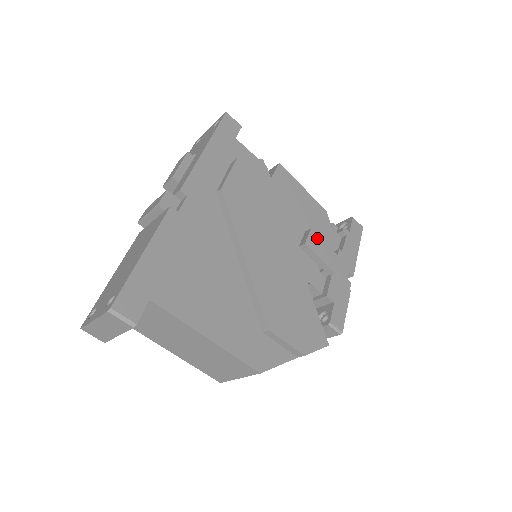
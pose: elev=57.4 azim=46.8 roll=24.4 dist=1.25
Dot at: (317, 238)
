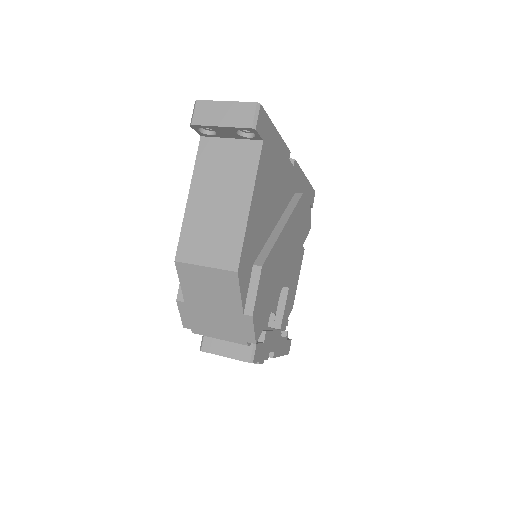
Dot at: (291, 300)
